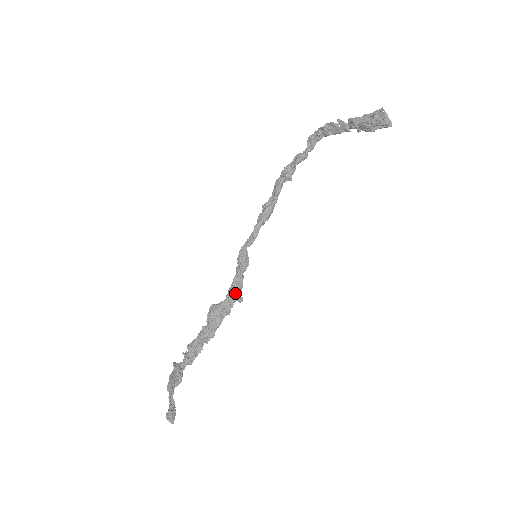
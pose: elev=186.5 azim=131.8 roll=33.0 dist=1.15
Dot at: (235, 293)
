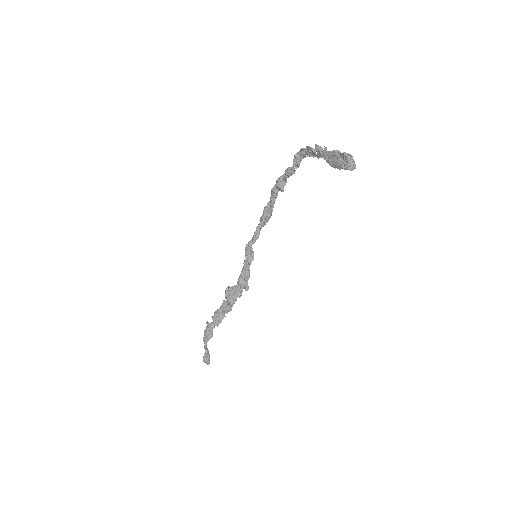
Dot at: (243, 282)
